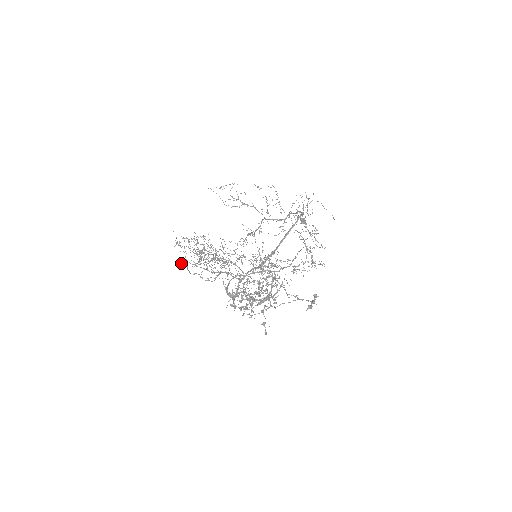
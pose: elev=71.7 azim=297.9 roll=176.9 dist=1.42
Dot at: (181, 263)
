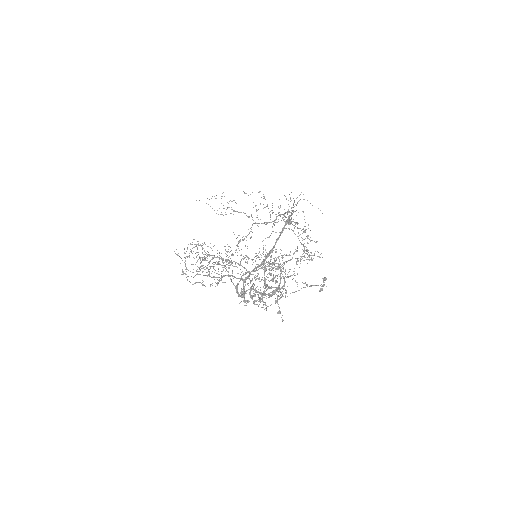
Dot at: (182, 274)
